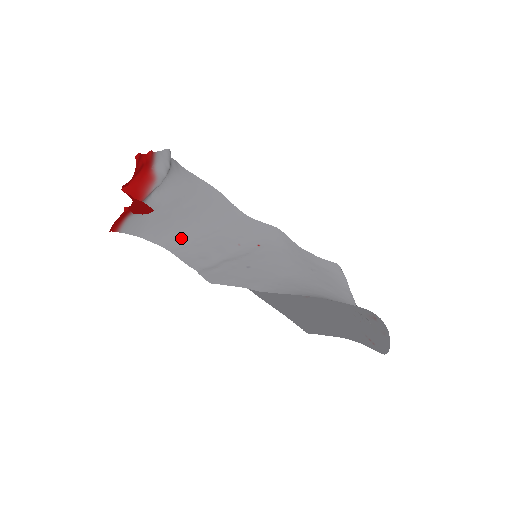
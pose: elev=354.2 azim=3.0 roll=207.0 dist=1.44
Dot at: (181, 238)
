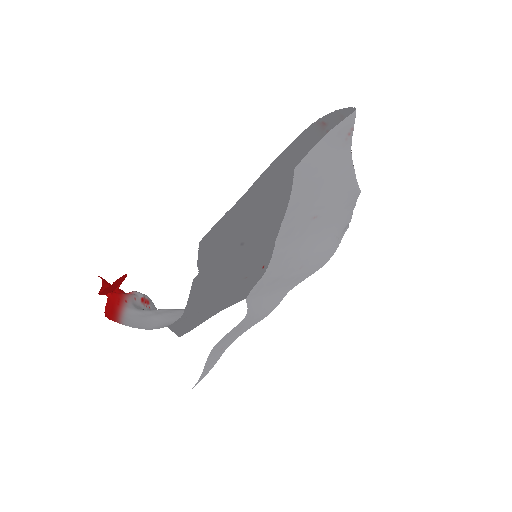
Dot at: occluded
